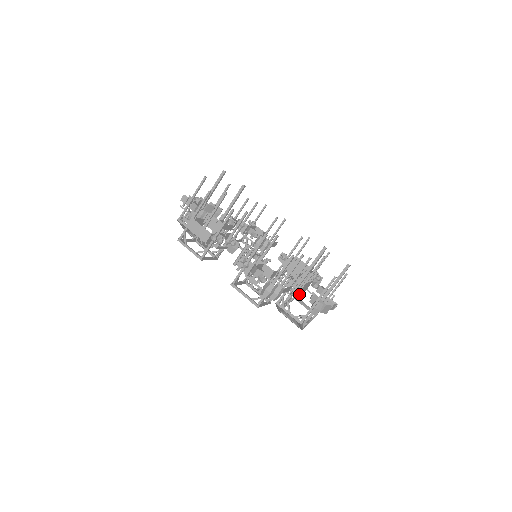
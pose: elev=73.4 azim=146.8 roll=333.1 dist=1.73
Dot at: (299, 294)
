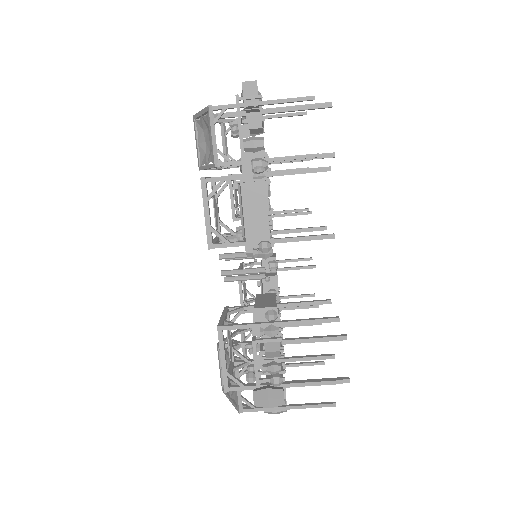
Dot at: (251, 331)
